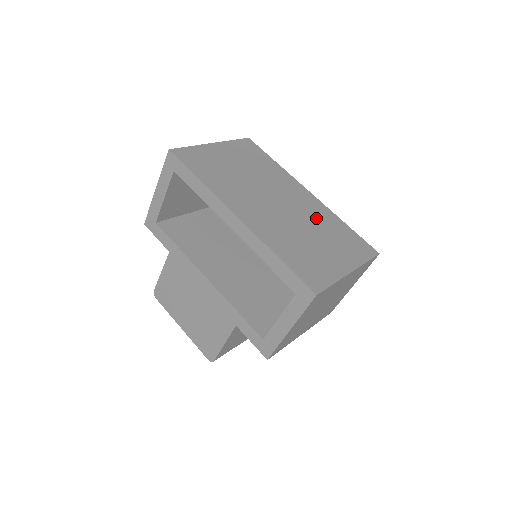
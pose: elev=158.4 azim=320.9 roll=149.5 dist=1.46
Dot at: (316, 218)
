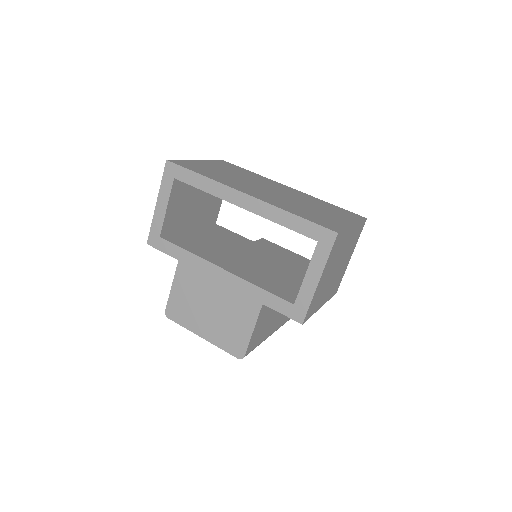
Dot at: (306, 199)
